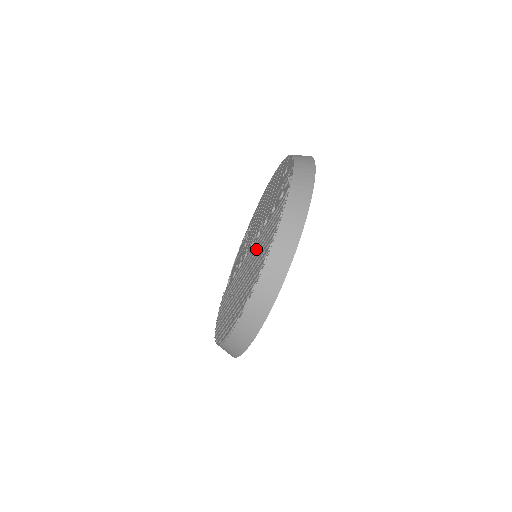
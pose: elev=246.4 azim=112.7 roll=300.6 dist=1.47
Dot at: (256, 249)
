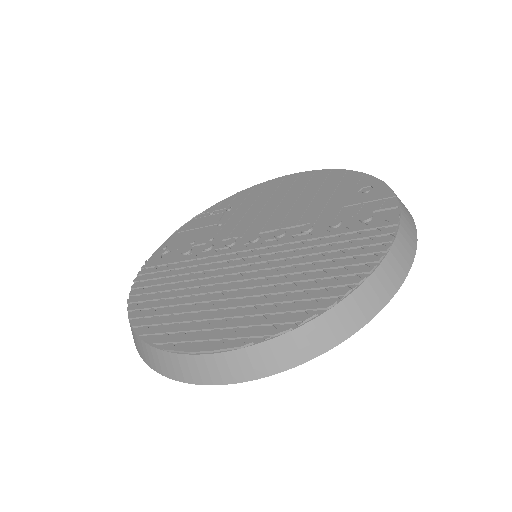
Dot at: (289, 256)
